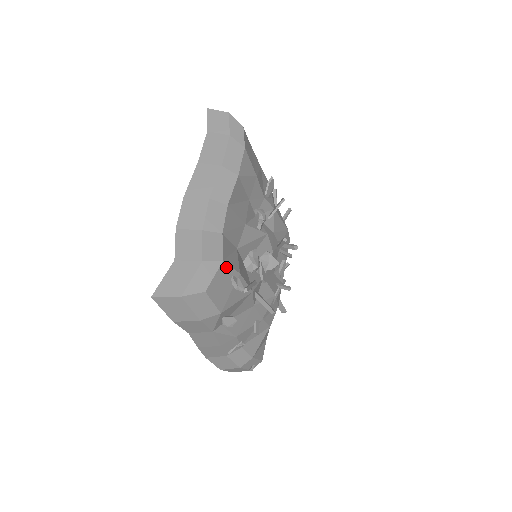
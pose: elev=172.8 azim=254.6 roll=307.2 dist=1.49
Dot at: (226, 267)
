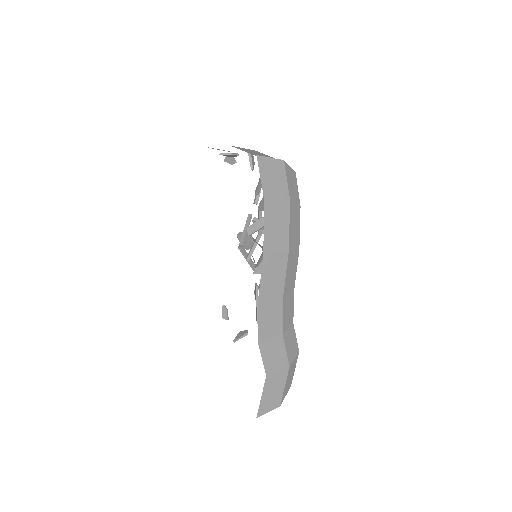
Dot at: occluded
